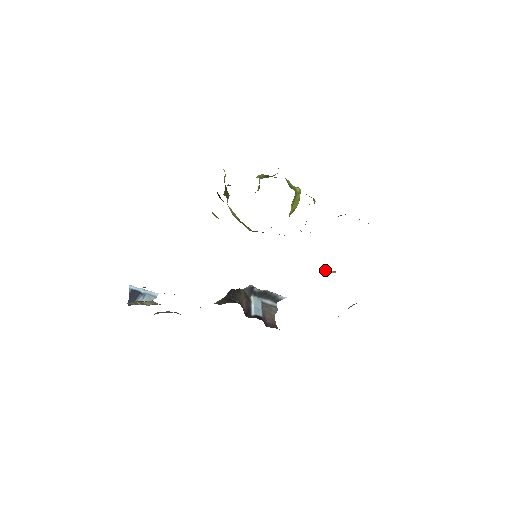
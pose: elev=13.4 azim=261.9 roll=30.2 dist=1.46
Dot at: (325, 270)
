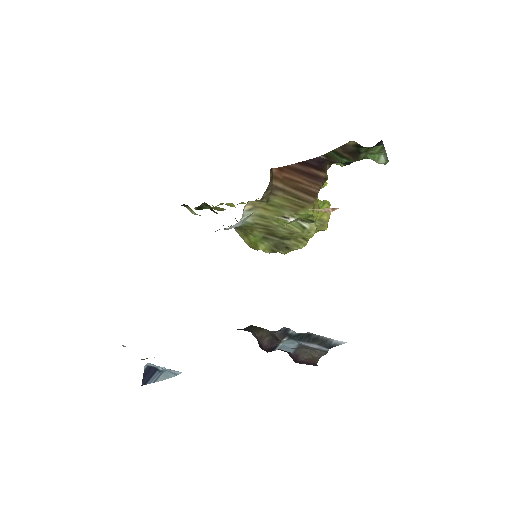
Dot at: (319, 211)
